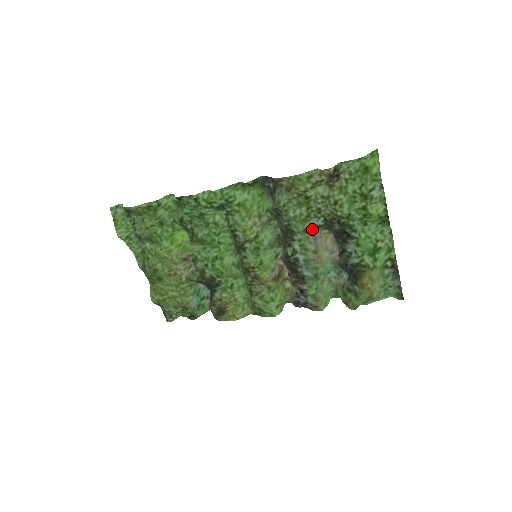
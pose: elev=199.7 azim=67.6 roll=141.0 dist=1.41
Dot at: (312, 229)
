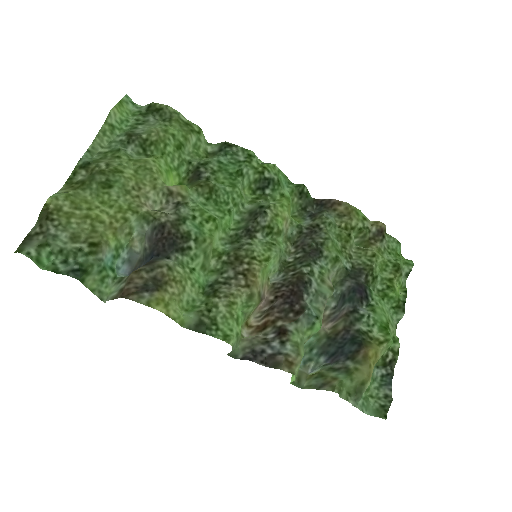
Dot at: (342, 263)
